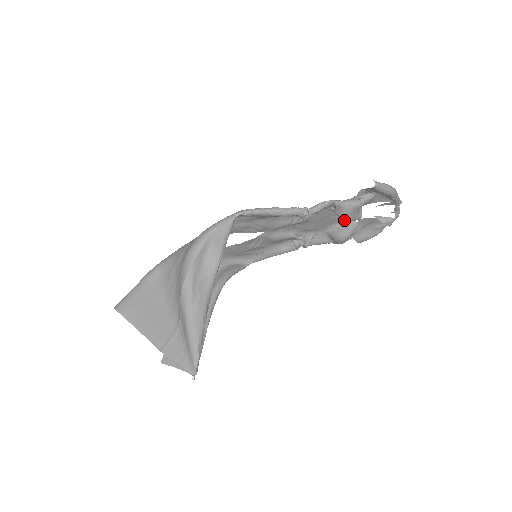
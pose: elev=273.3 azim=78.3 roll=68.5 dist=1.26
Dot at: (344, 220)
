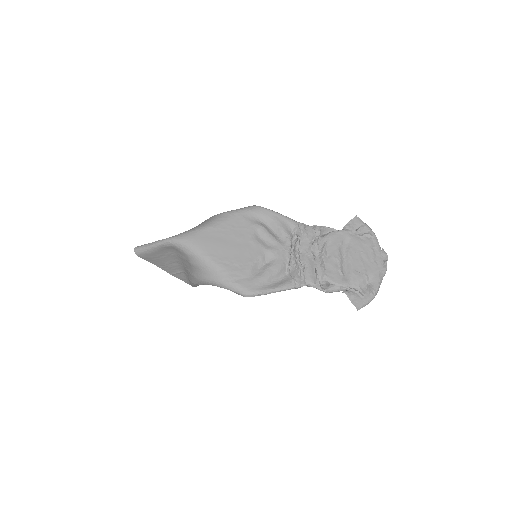
Dot at: occluded
